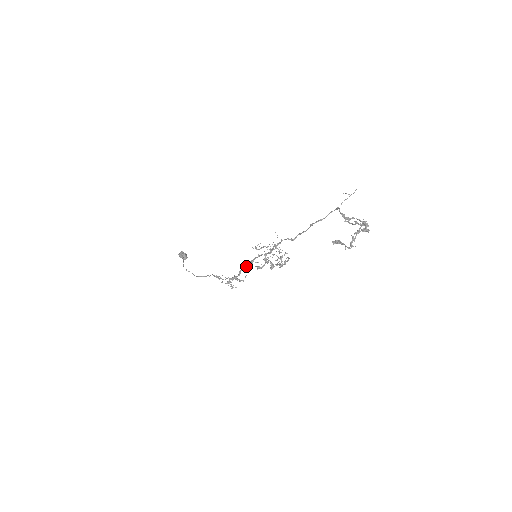
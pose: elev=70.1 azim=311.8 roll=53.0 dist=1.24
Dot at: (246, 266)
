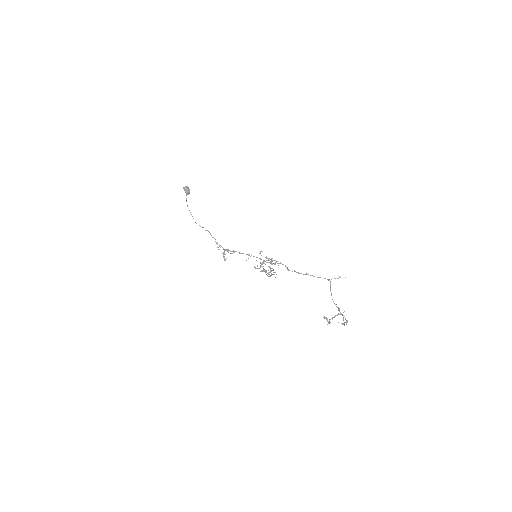
Dot at: (243, 253)
